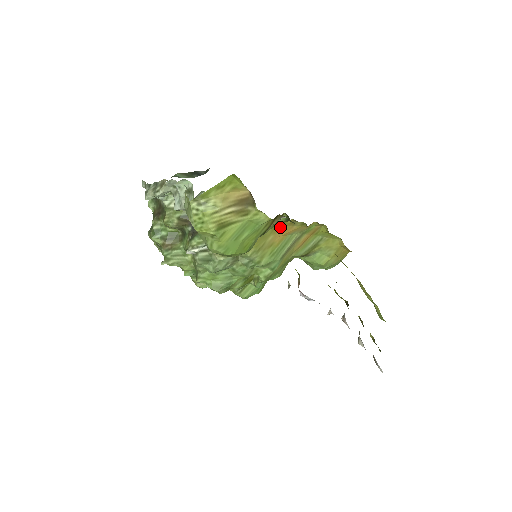
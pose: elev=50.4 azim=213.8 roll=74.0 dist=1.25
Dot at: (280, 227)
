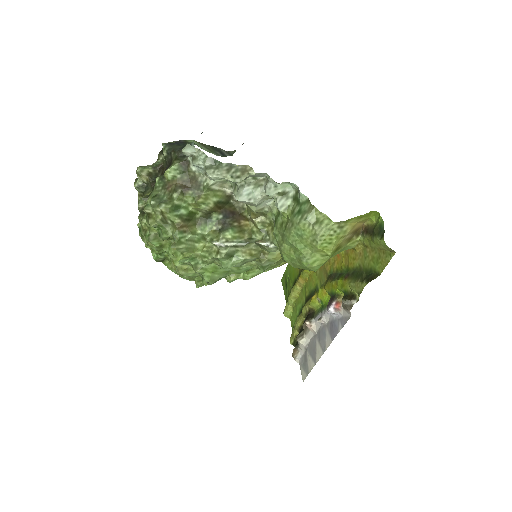
Dot at: occluded
